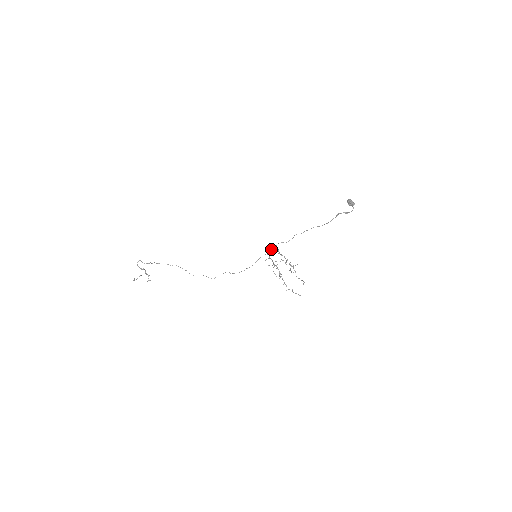
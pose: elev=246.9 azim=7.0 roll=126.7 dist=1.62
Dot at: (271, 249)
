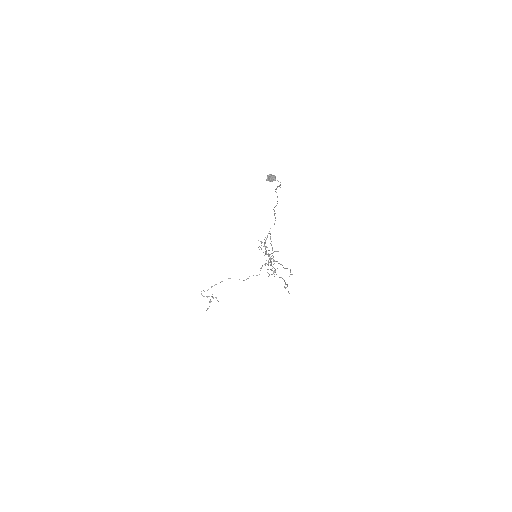
Dot at: (265, 241)
